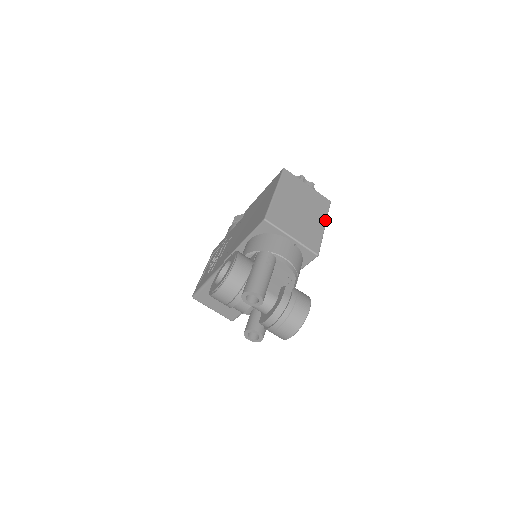
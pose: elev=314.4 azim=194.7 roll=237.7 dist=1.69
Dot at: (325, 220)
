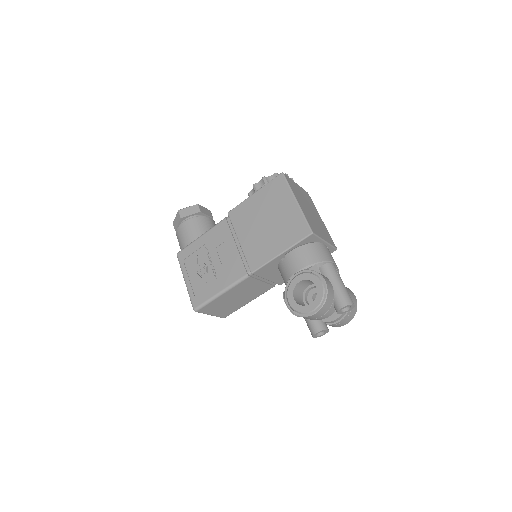
Dot at: occluded
